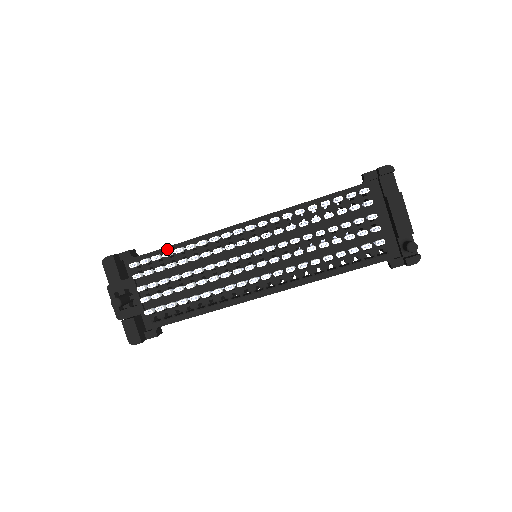
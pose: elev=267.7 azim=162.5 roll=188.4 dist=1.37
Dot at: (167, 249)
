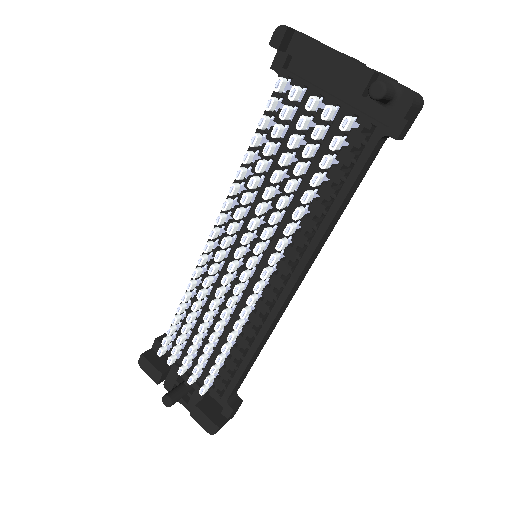
Dot at: occluded
